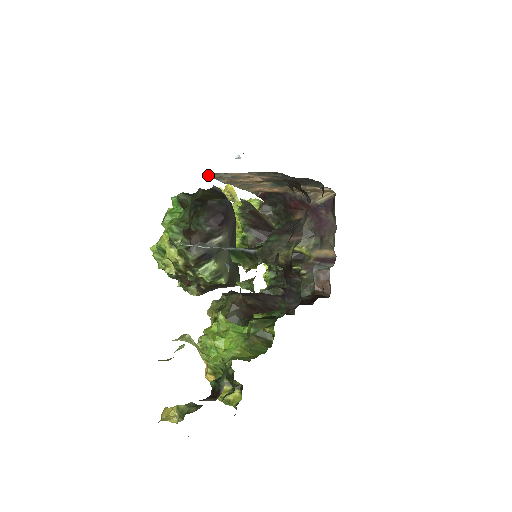
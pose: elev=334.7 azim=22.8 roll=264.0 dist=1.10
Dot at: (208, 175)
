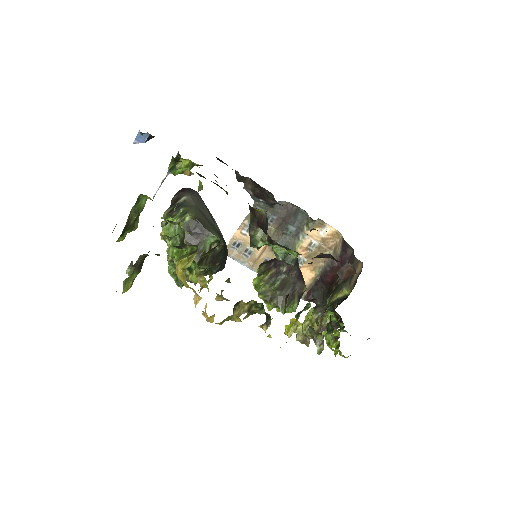
Dot at: occluded
